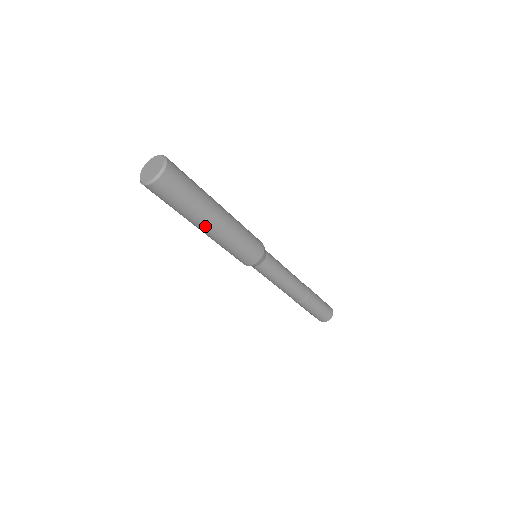
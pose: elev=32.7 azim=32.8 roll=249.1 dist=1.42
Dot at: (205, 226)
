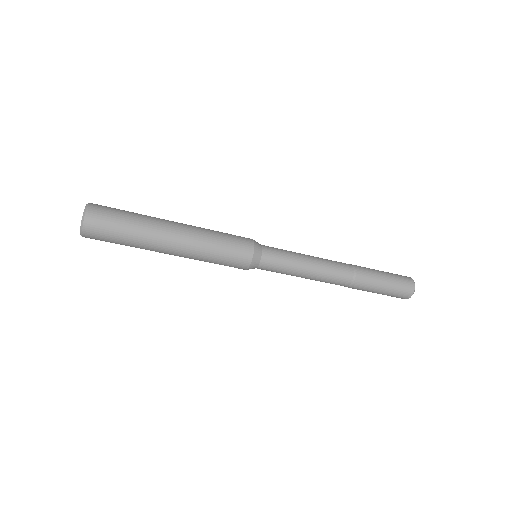
Dot at: (166, 241)
